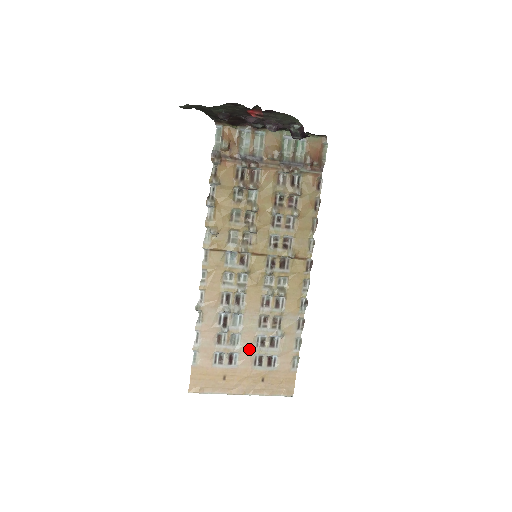
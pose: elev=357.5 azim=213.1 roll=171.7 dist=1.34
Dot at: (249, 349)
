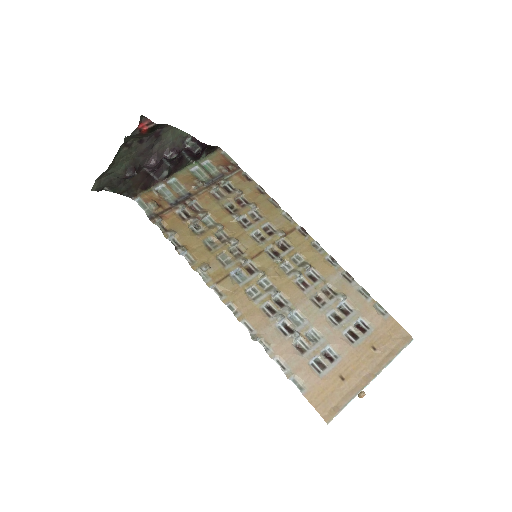
Dot at: (333, 333)
